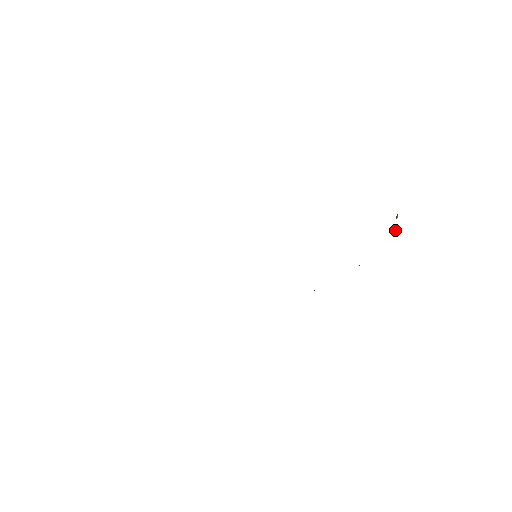
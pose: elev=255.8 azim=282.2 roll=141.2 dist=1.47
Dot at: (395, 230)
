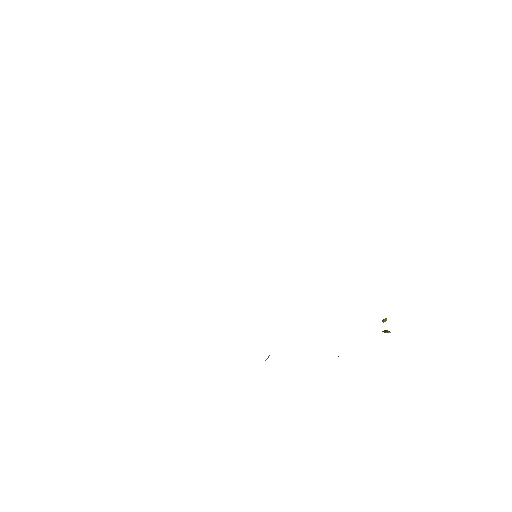
Dot at: (385, 330)
